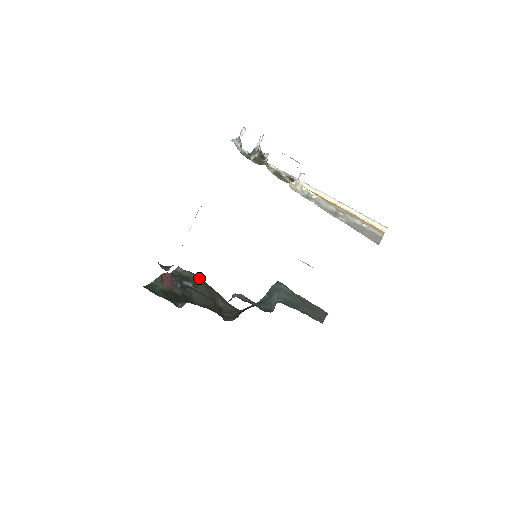
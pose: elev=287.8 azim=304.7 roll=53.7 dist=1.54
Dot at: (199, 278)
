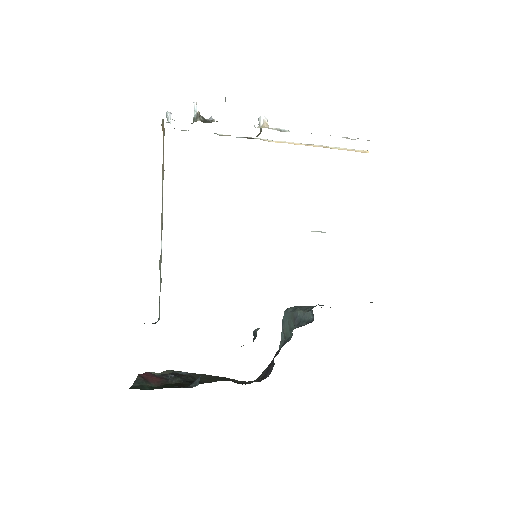
Dot at: occluded
